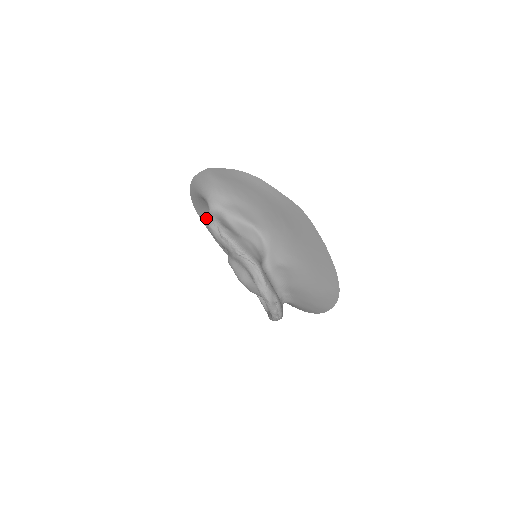
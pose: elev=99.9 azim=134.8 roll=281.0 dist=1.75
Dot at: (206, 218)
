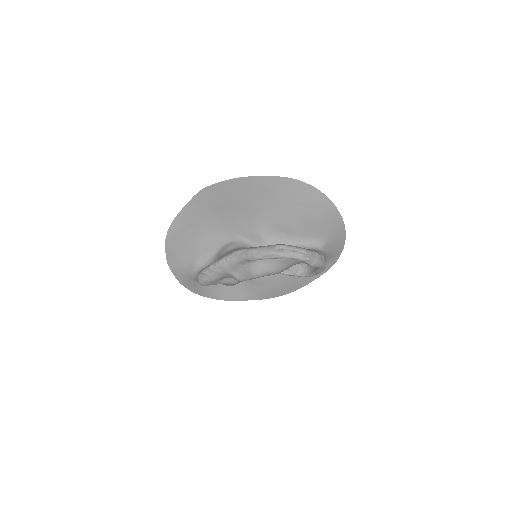
Dot at: (235, 295)
